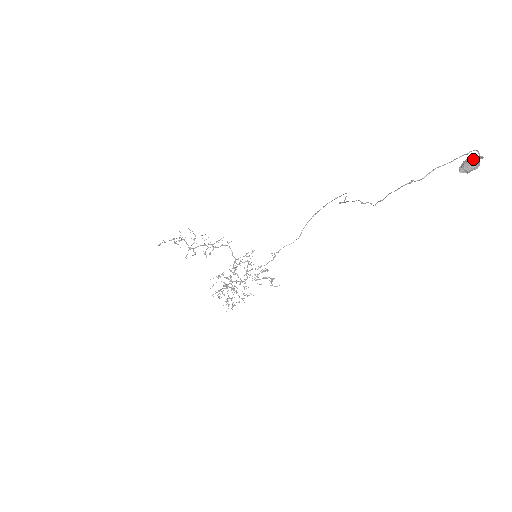
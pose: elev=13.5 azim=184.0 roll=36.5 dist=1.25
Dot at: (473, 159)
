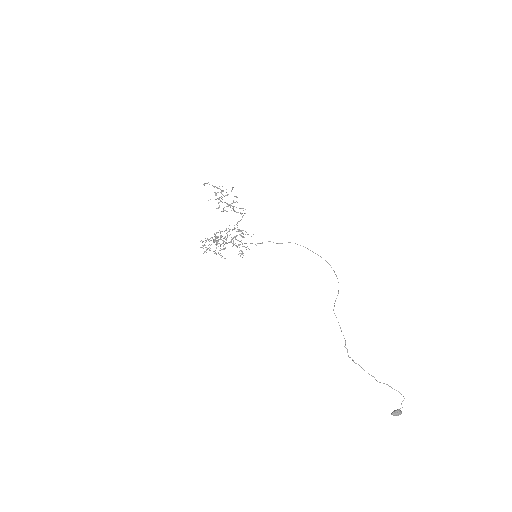
Dot at: (400, 414)
